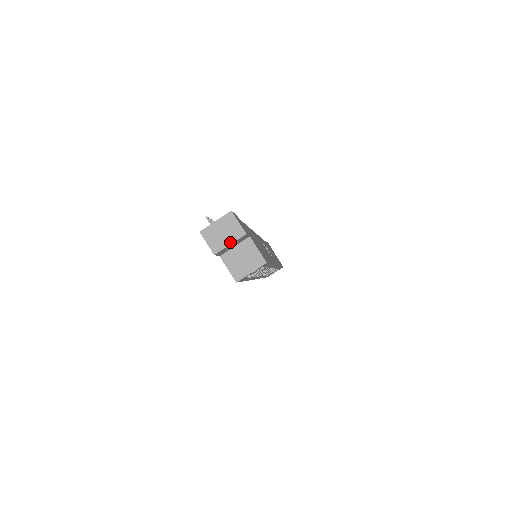
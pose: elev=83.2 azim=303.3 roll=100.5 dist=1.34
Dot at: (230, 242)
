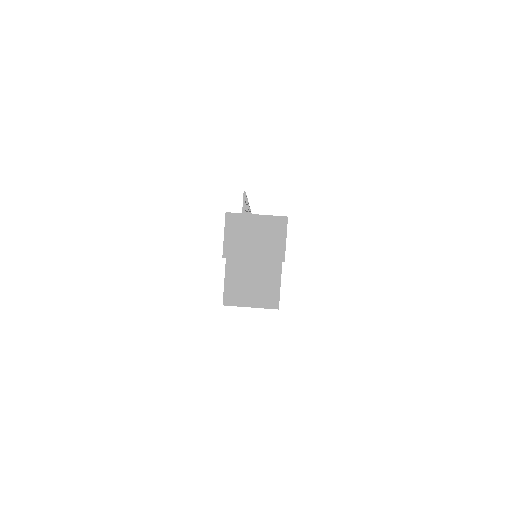
Dot at: (256, 256)
